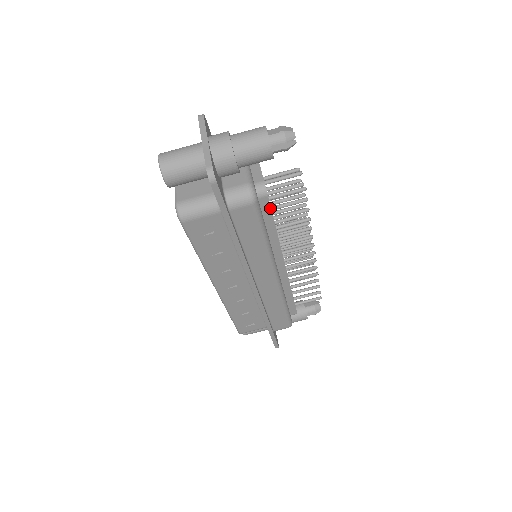
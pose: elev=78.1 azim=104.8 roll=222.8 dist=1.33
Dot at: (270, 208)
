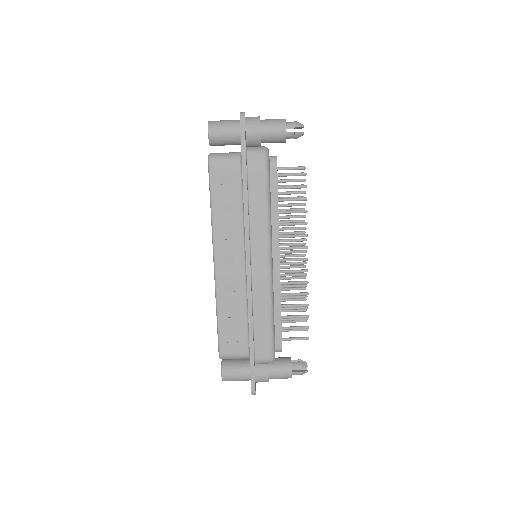
Dot at: (277, 177)
